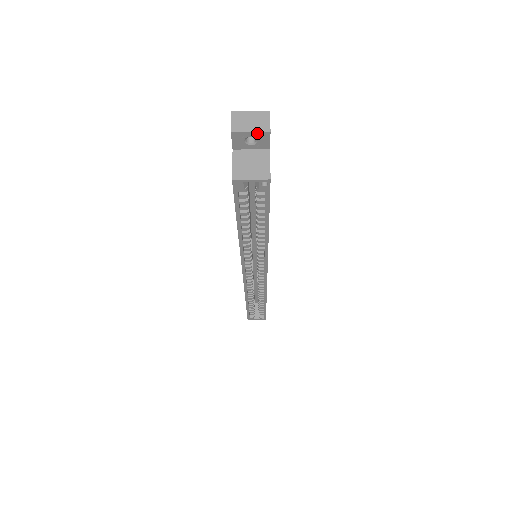
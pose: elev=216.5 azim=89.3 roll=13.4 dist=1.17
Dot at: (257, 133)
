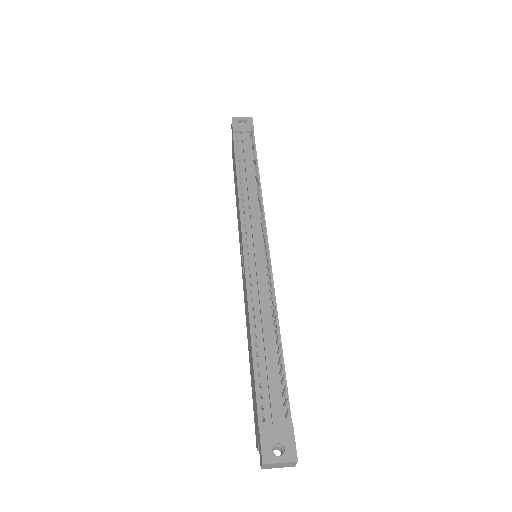
Dot at: (283, 466)
